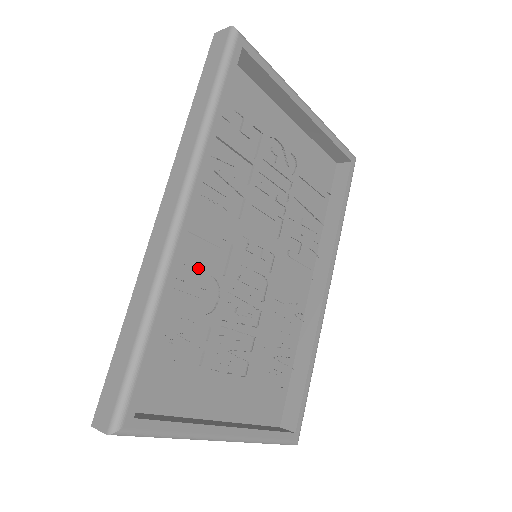
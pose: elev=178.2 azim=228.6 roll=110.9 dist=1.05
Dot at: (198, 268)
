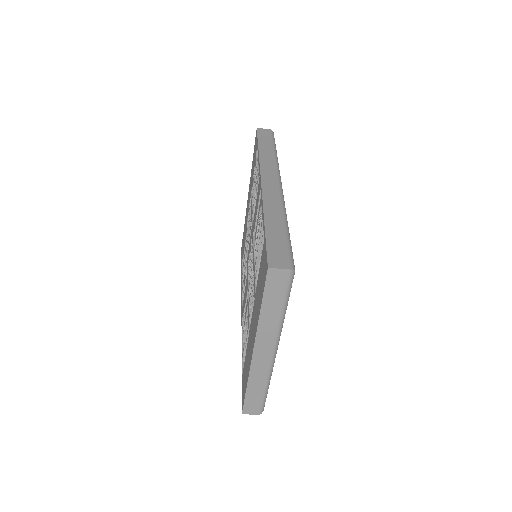
Dot at: occluded
